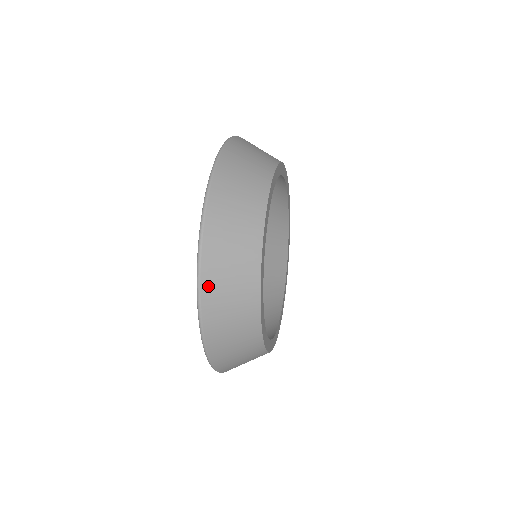
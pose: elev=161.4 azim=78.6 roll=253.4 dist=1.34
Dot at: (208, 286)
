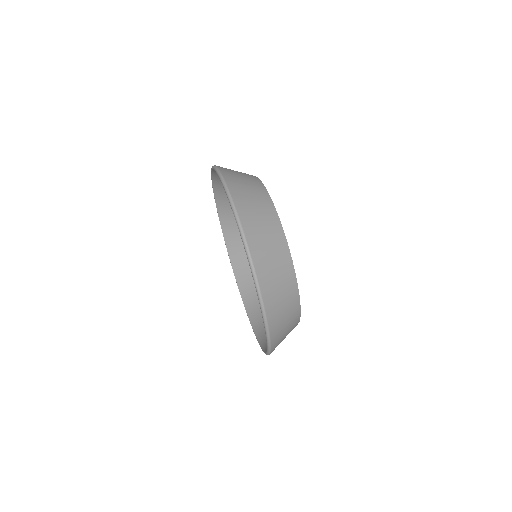
Dot at: (257, 259)
